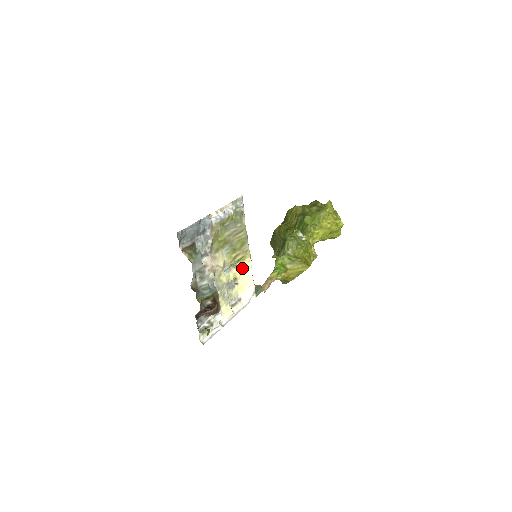
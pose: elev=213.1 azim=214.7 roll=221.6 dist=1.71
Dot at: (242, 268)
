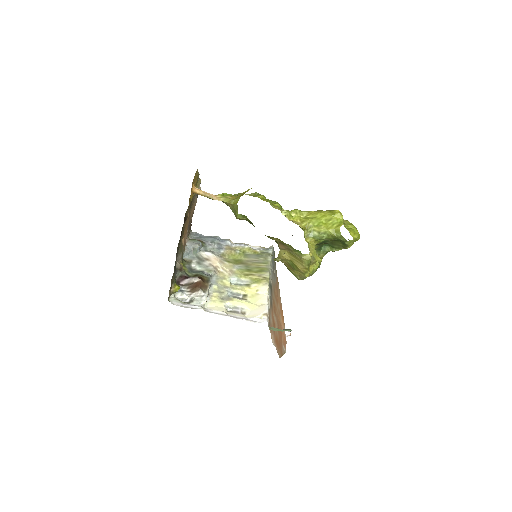
Dot at: (257, 291)
